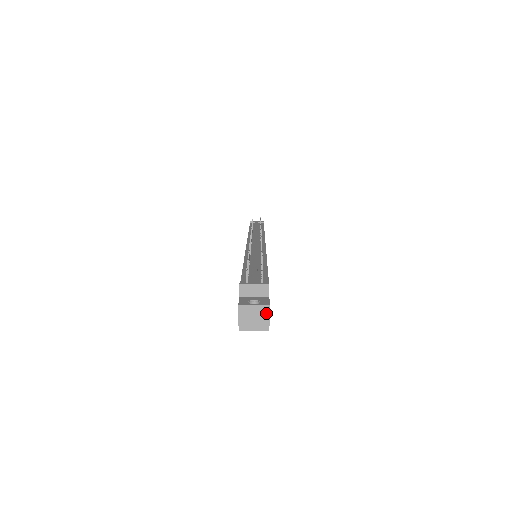
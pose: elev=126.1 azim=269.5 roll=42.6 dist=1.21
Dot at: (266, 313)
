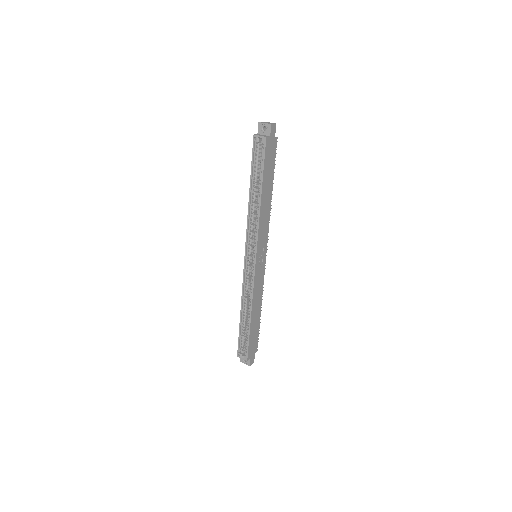
Dot at: (273, 123)
